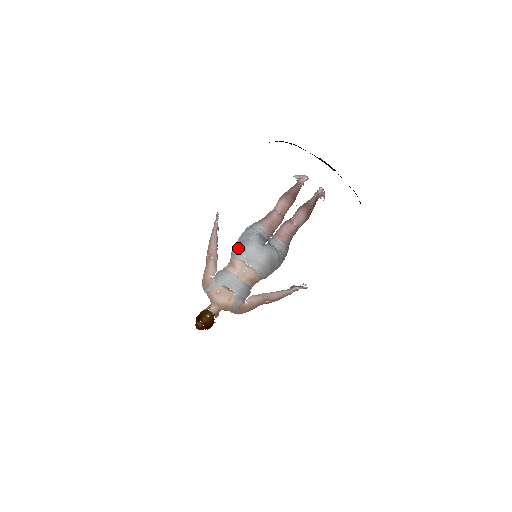
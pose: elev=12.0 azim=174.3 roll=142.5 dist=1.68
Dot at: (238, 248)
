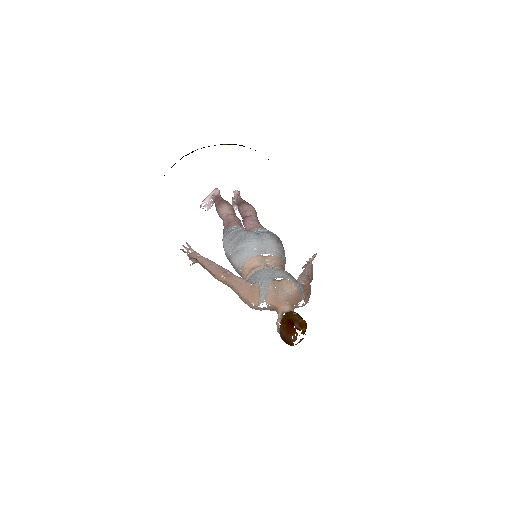
Dot at: (241, 248)
